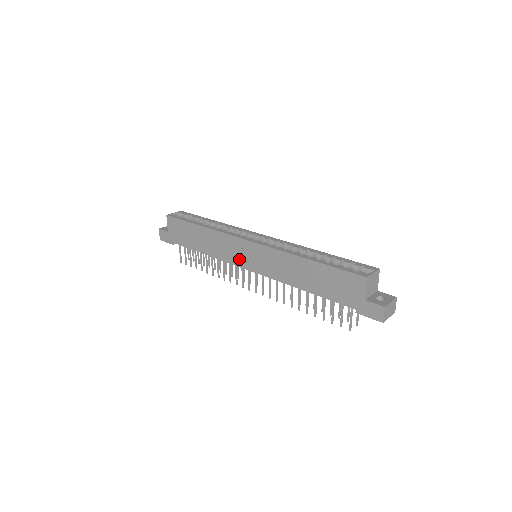
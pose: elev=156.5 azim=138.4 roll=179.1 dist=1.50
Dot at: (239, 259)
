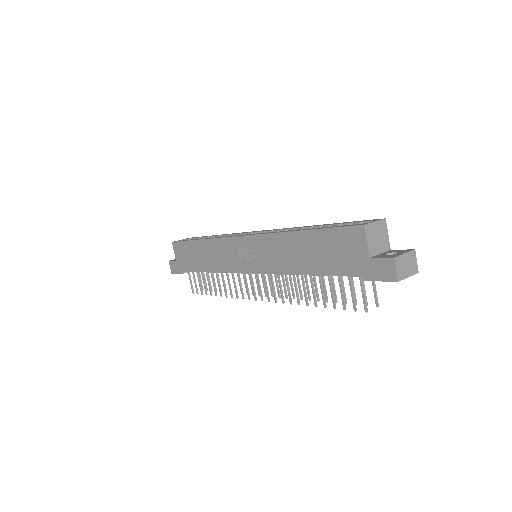
Dot at: (238, 263)
